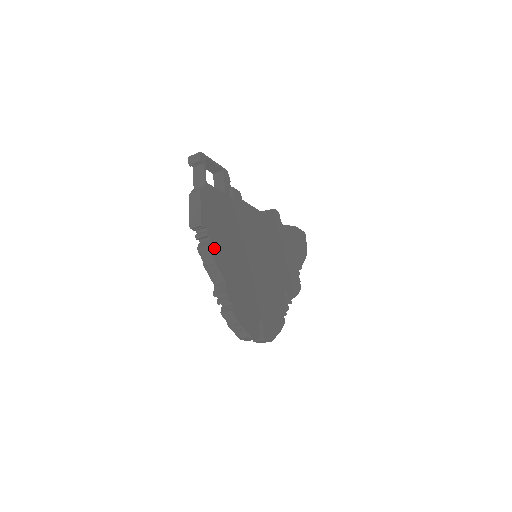
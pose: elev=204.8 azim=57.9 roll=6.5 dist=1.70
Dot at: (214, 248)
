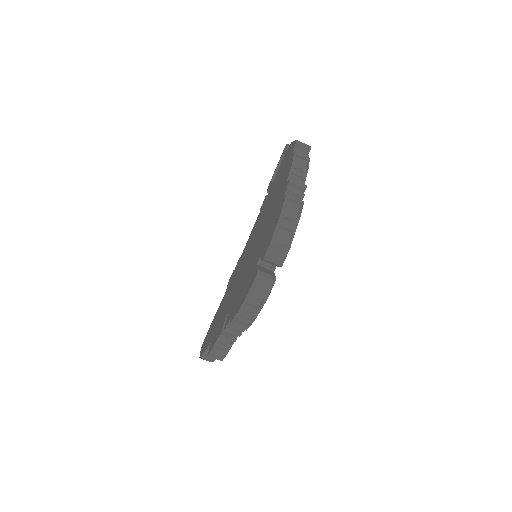
Dot at: occluded
